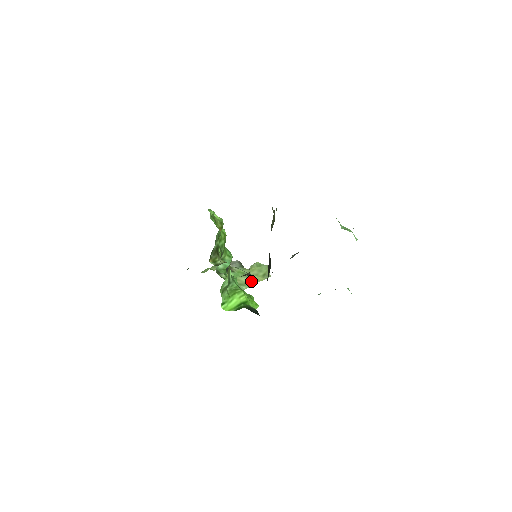
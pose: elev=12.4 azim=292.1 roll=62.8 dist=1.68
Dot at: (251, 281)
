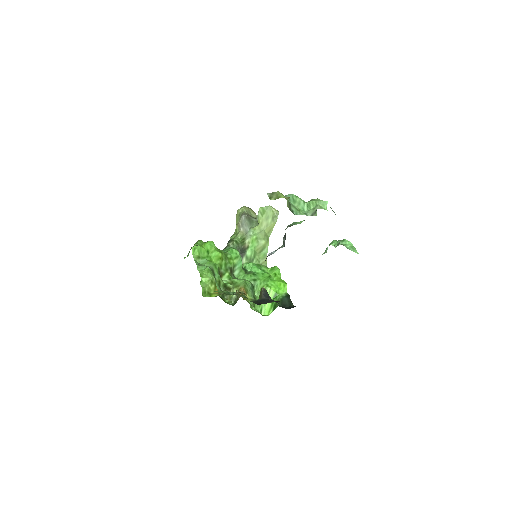
Dot at: (268, 299)
